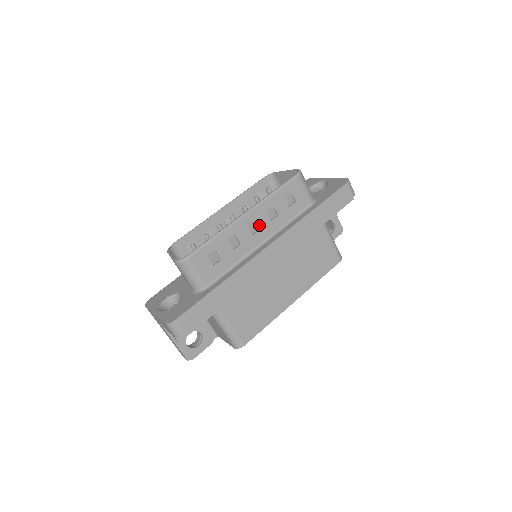
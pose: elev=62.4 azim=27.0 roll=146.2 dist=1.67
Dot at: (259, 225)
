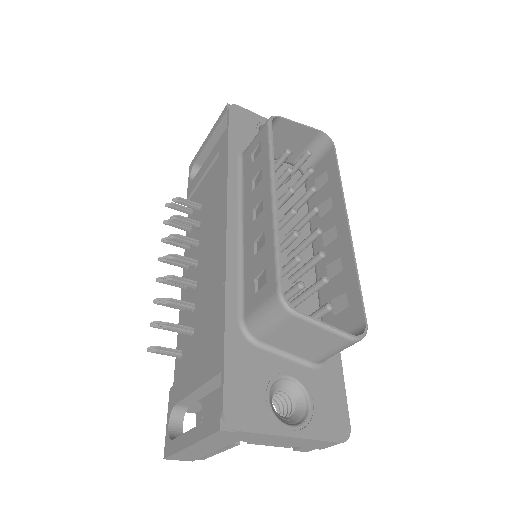
Dot at: occluded
